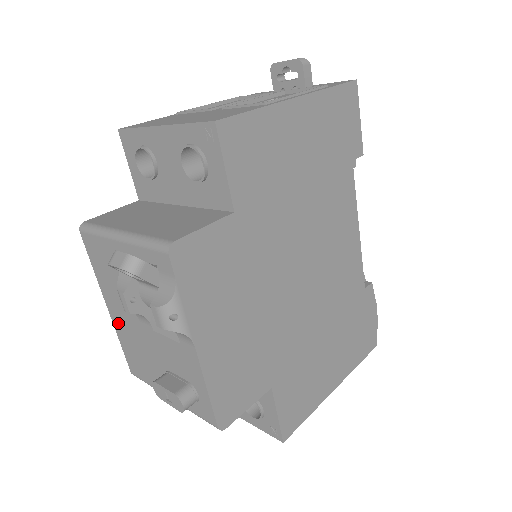
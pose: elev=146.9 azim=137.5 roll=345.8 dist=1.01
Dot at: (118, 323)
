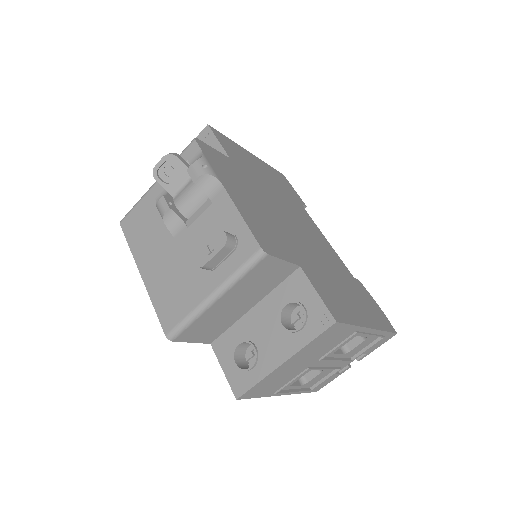
Dot at: (152, 278)
